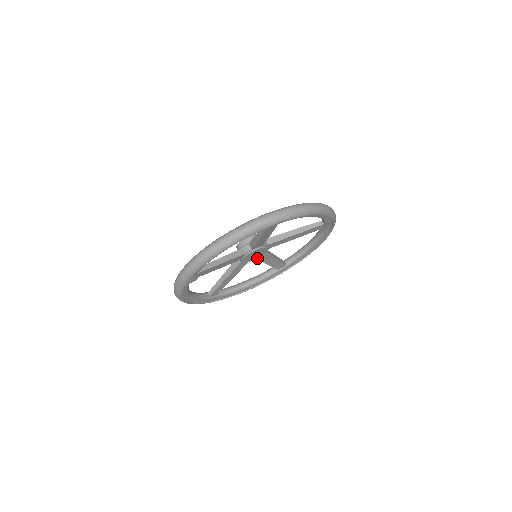
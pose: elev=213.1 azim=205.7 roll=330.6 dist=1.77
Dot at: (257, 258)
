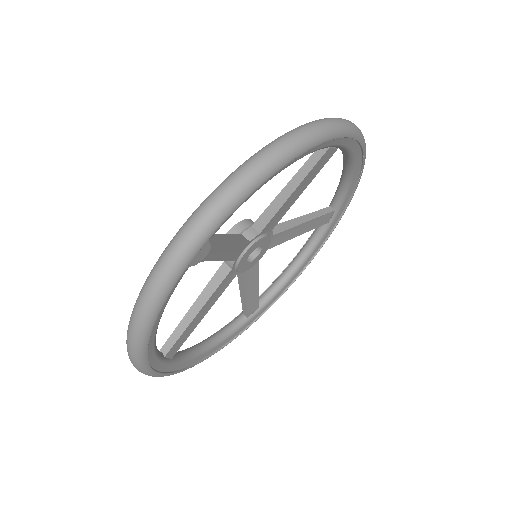
Dot at: (245, 272)
